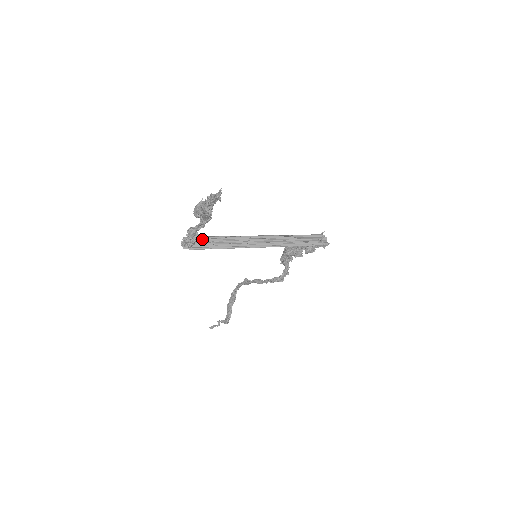
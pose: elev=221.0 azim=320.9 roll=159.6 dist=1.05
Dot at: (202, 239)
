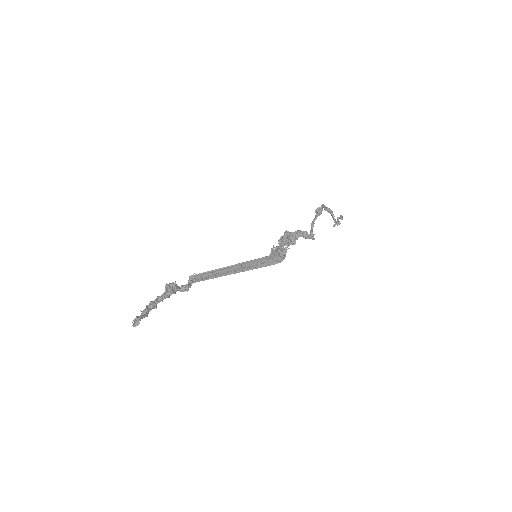
Dot at: (199, 275)
